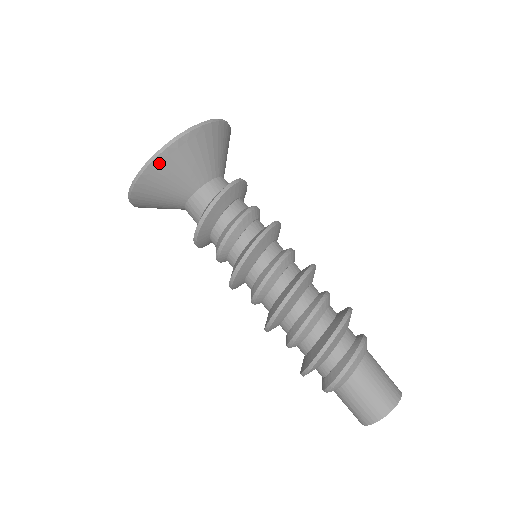
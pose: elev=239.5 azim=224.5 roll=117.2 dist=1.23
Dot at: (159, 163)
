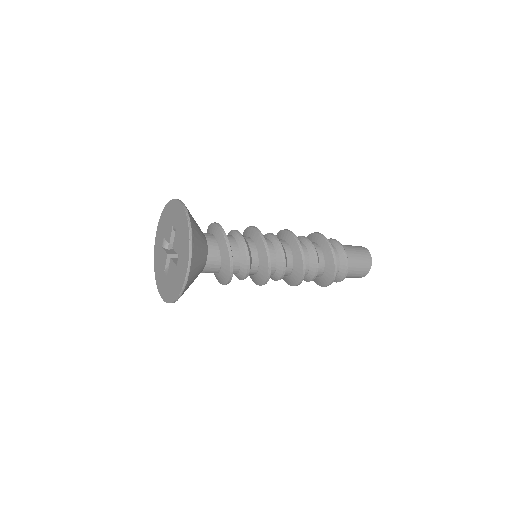
Dot at: (192, 264)
